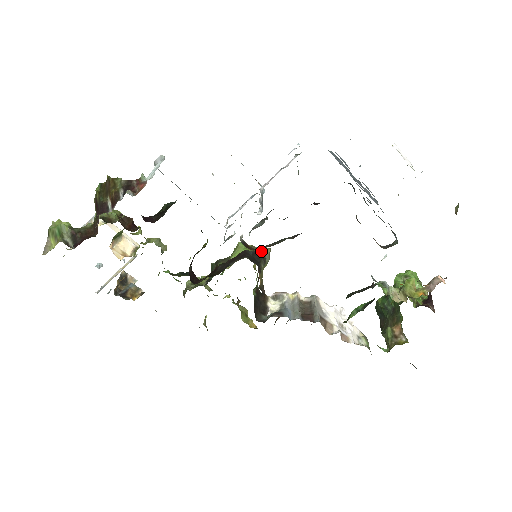
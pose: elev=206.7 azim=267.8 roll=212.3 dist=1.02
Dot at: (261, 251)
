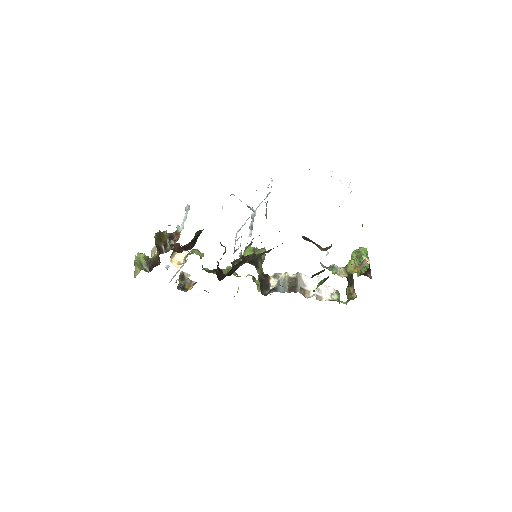
Dot at: (258, 253)
